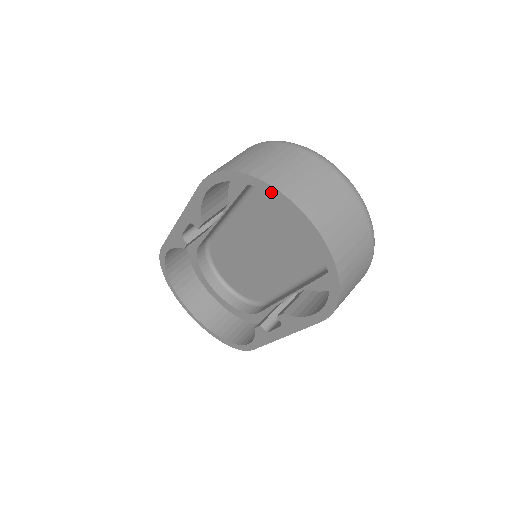
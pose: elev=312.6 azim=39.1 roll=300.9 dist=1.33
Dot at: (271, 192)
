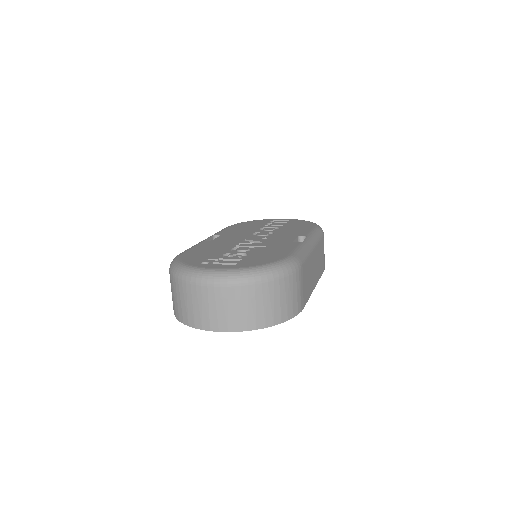
Dot at: occluded
